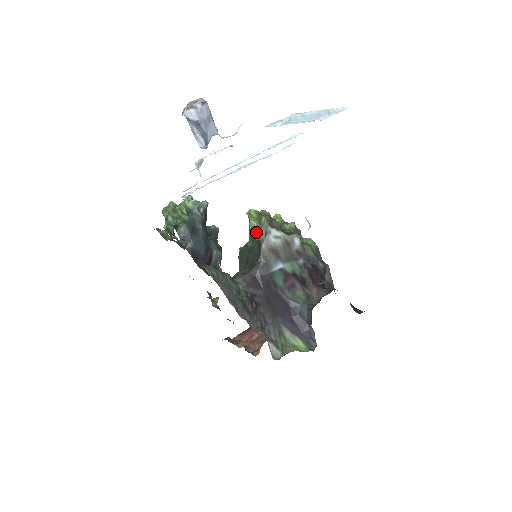
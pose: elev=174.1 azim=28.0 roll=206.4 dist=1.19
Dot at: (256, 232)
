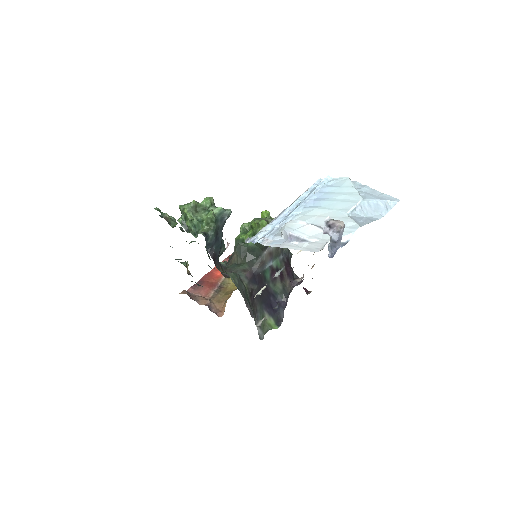
Dot at: occluded
